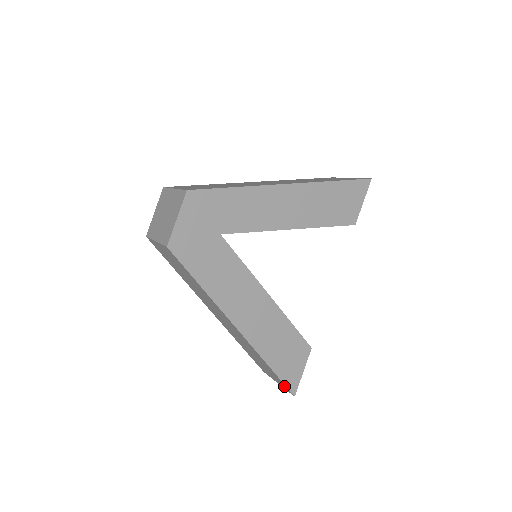
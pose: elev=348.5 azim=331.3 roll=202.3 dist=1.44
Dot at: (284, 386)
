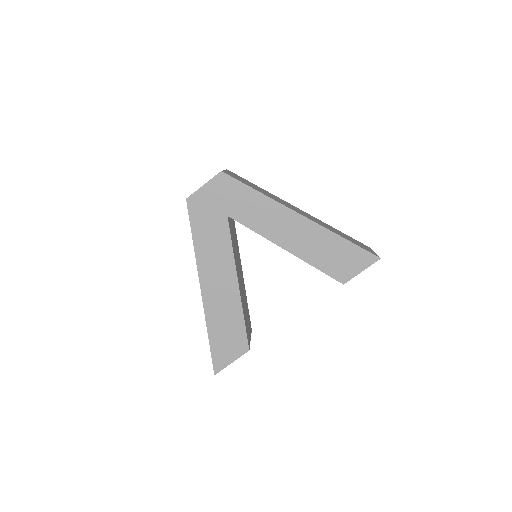
Dot at: occluded
